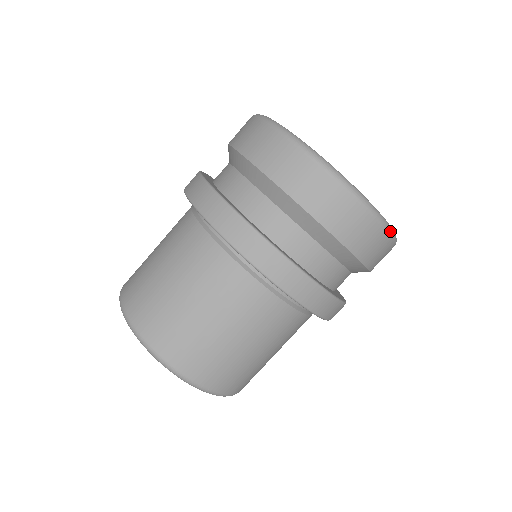
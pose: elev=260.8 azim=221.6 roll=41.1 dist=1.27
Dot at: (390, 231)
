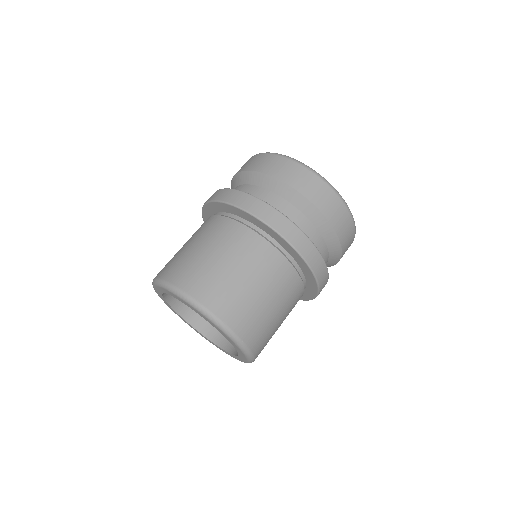
Dot at: (354, 222)
